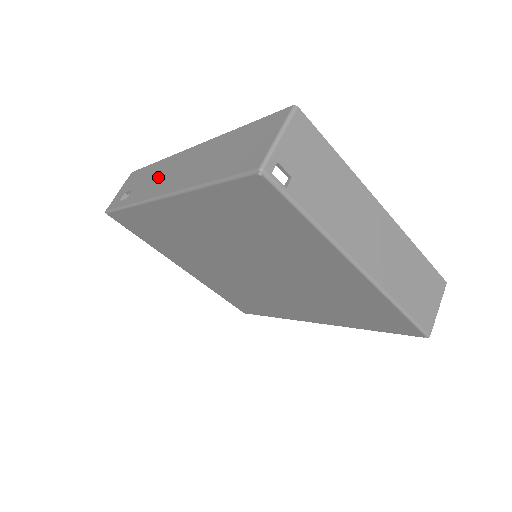
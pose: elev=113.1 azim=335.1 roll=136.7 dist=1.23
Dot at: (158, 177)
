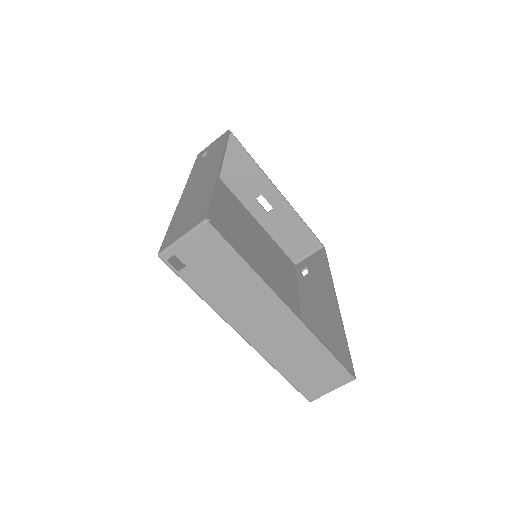
Dot at: (204, 167)
